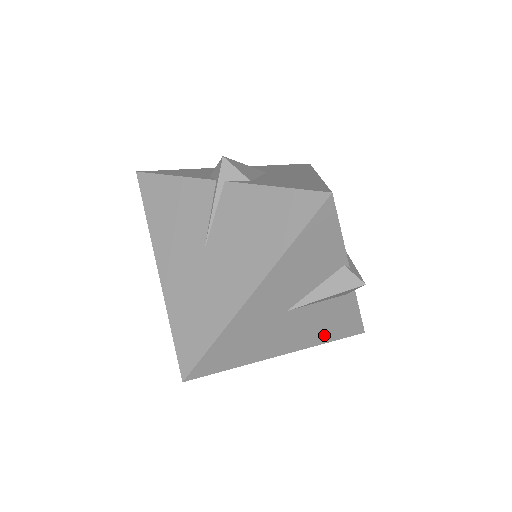
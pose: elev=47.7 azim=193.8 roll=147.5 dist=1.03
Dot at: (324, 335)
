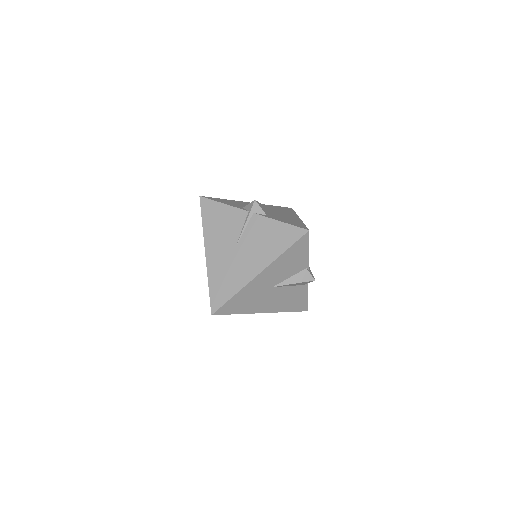
Dot at: (287, 307)
